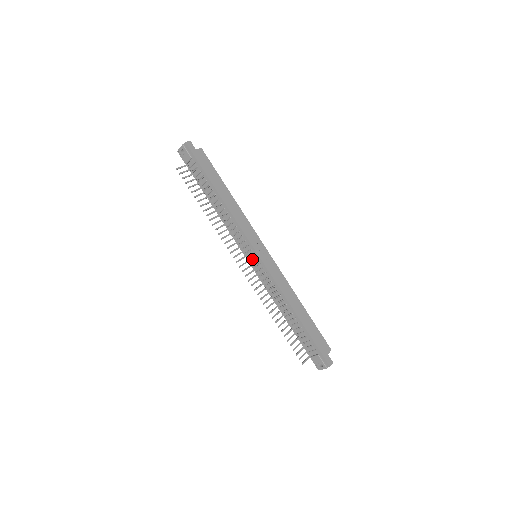
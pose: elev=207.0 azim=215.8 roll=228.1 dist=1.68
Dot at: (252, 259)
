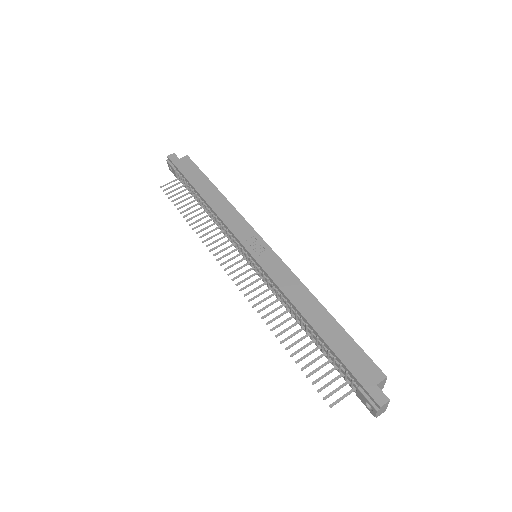
Dot at: (250, 261)
